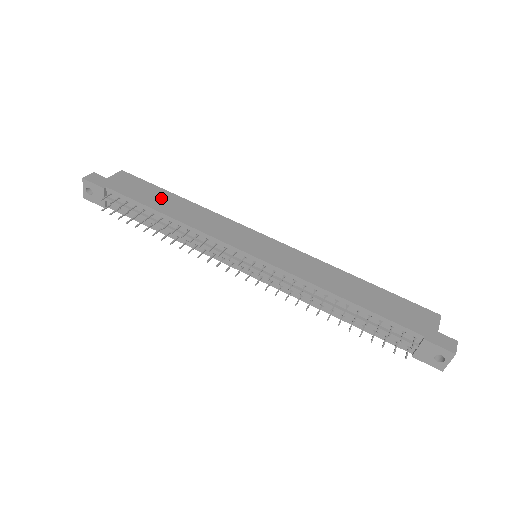
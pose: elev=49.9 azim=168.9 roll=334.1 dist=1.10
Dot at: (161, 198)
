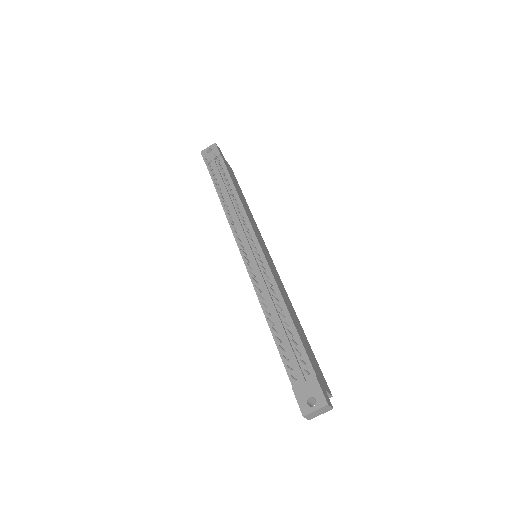
Dot at: (239, 189)
